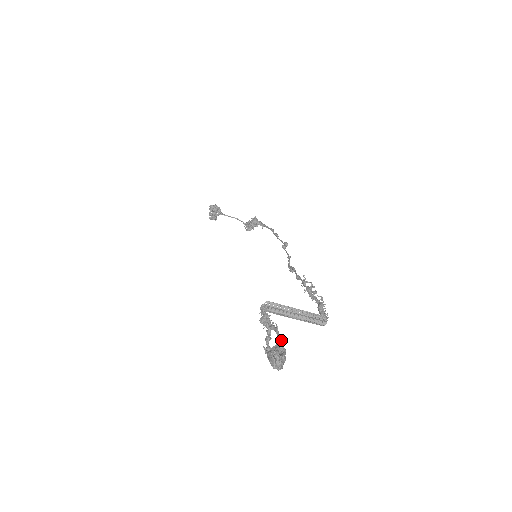
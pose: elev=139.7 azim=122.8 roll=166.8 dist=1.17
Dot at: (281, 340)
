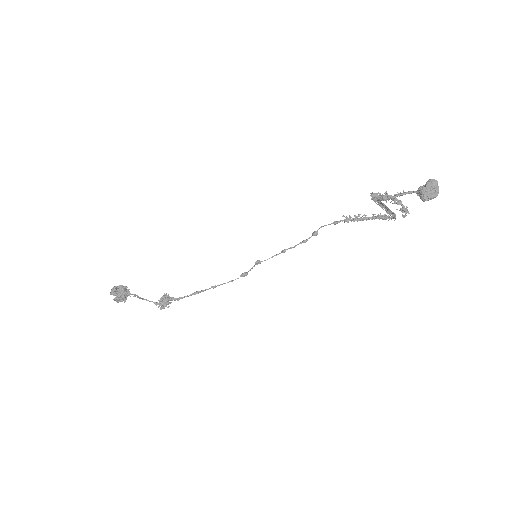
Dot at: (414, 191)
